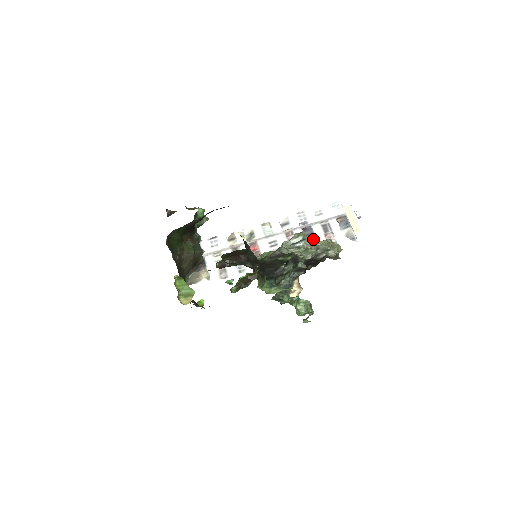
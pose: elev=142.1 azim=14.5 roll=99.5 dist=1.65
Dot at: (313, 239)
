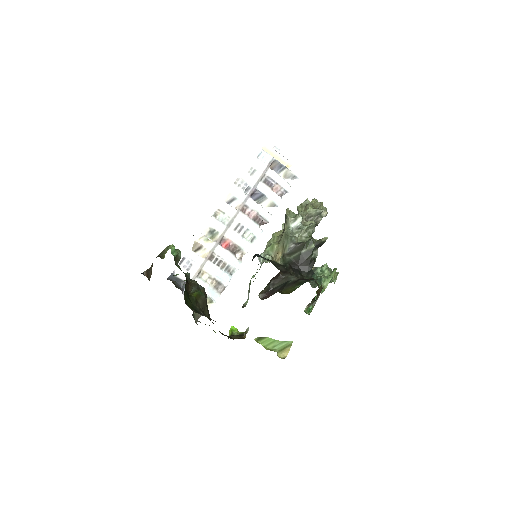
Dot at: (265, 200)
